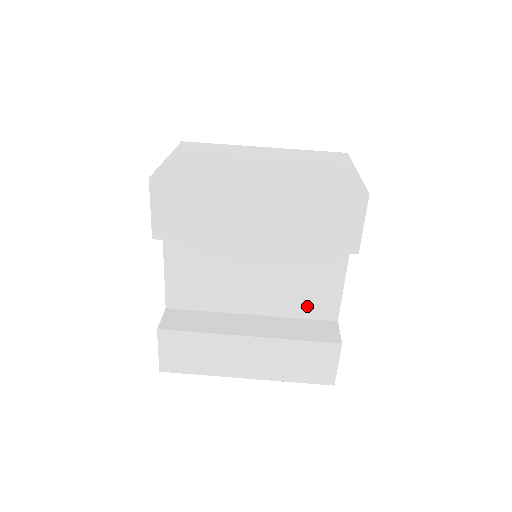
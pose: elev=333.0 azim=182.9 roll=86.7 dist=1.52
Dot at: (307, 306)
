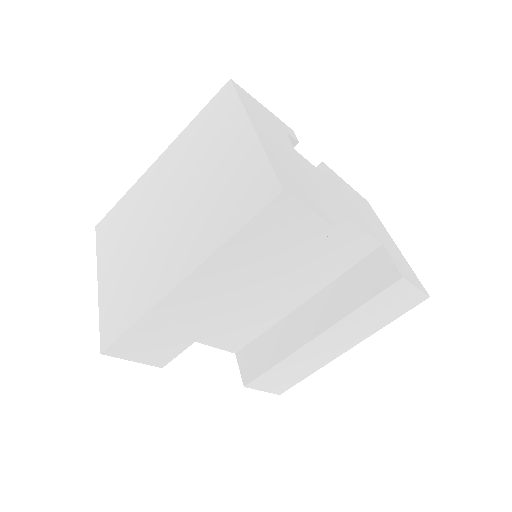
Dot at: (341, 262)
